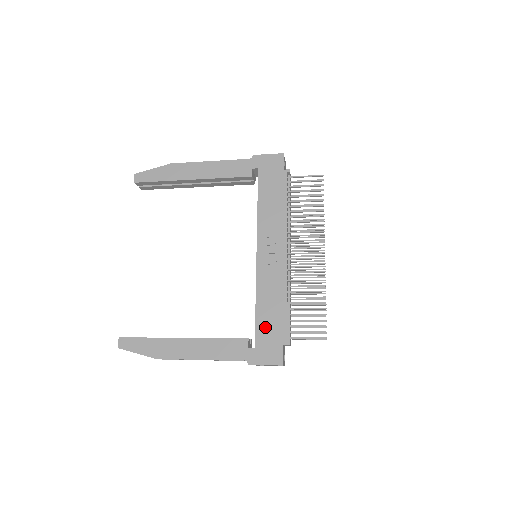
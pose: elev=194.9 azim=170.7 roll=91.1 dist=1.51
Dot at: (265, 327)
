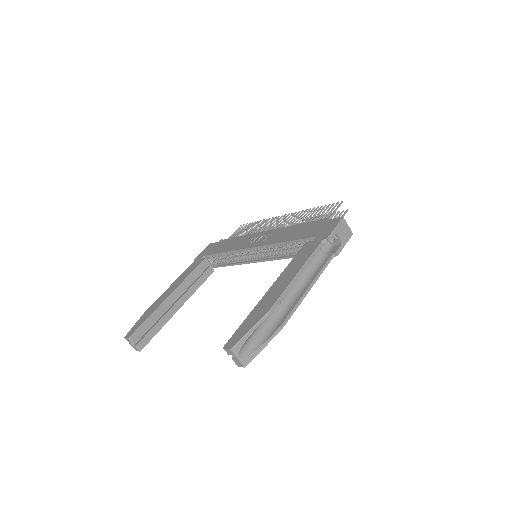
Dot at: (306, 233)
